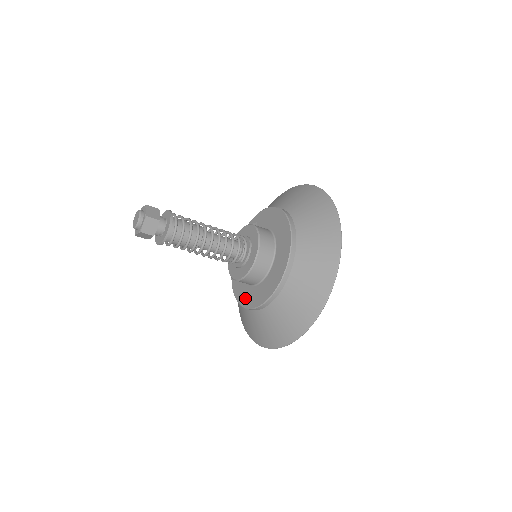
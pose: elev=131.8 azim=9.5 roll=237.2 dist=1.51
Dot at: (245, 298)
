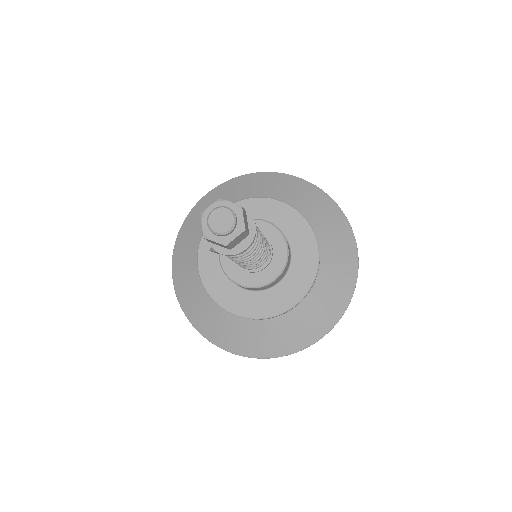
Dot at: (273, 305)
